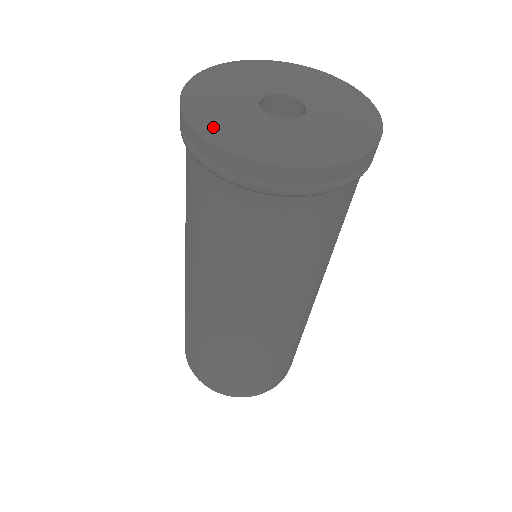
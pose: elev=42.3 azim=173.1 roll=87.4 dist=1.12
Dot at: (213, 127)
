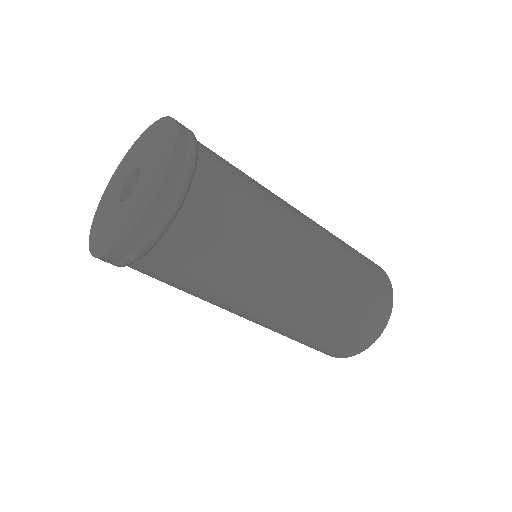
Dot at: (119, 235)
